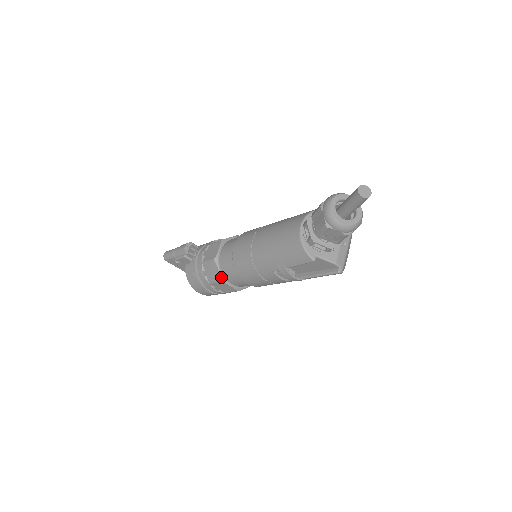
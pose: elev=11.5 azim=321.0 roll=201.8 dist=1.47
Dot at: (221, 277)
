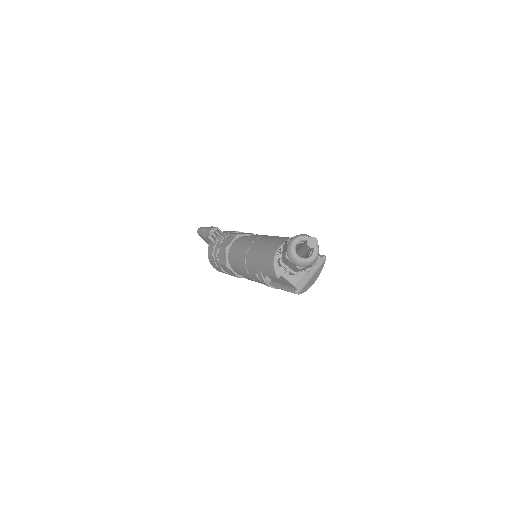
Dot at: (227, 263)
